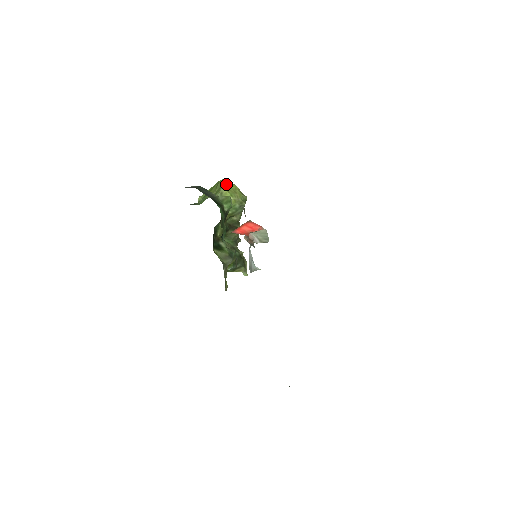
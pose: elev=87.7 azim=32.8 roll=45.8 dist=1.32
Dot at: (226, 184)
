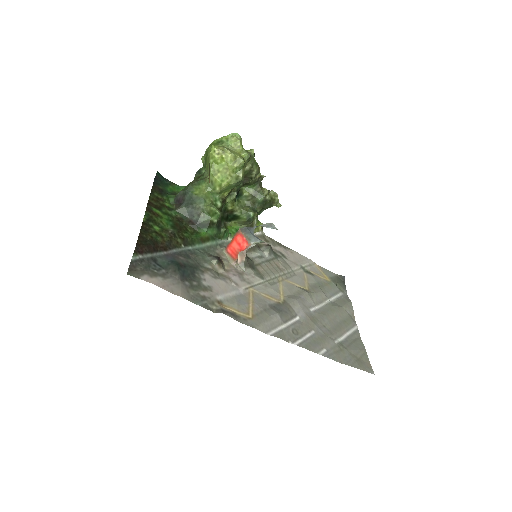
Dot at: (214, 162)
